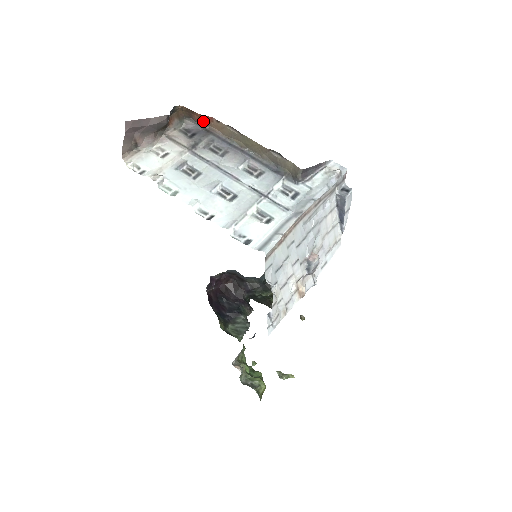
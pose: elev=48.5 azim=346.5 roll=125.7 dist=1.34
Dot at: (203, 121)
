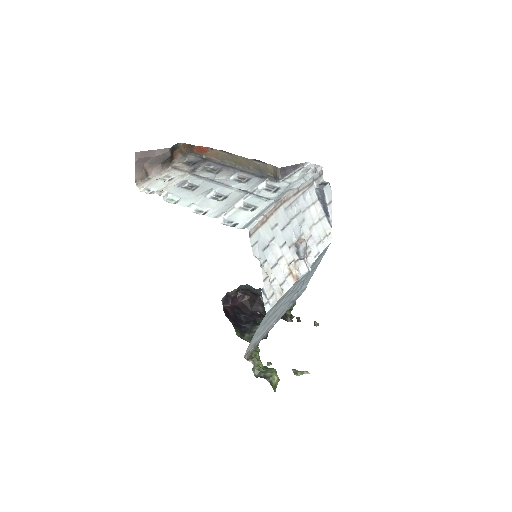
Dot at: (201, 152)
